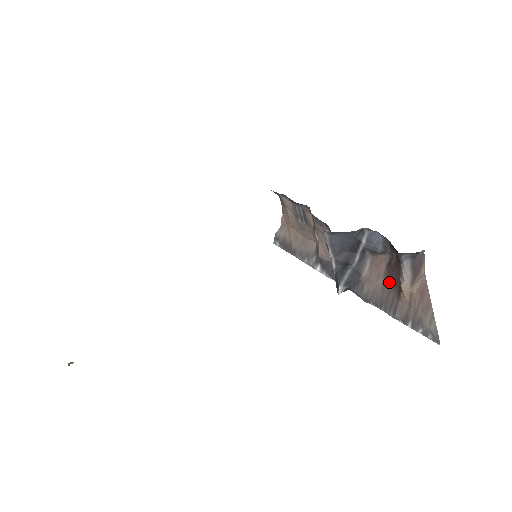
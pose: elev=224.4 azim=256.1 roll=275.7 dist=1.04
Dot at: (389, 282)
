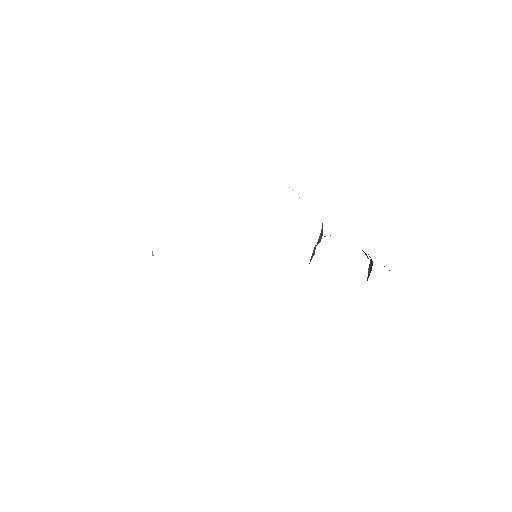
Dot at: occluded
